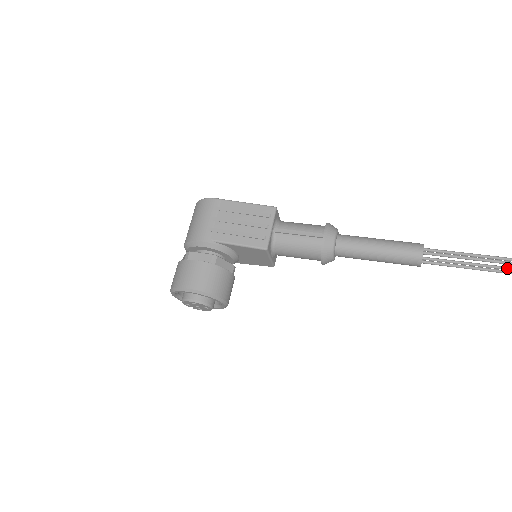
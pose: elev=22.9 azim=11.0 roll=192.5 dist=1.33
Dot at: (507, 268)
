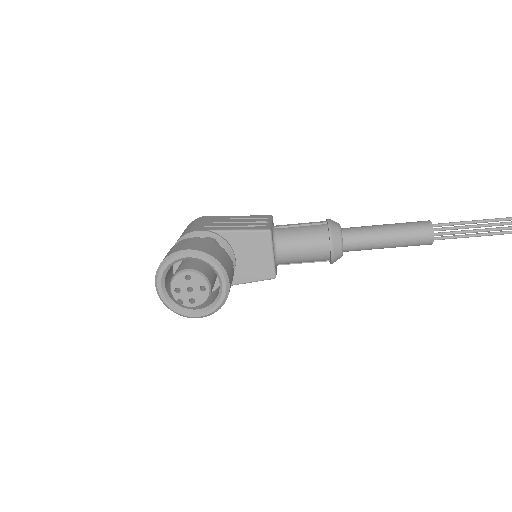
Dot at: out of frame
